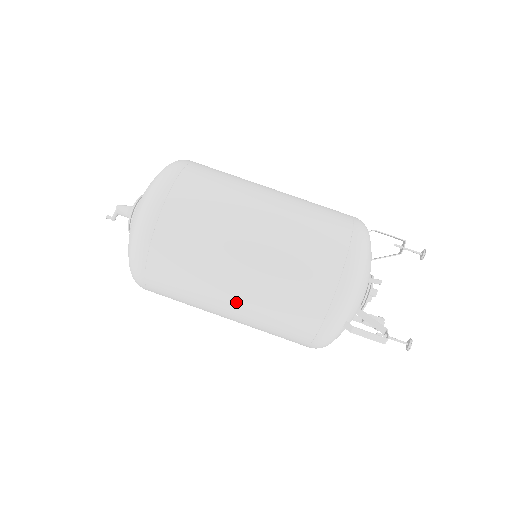
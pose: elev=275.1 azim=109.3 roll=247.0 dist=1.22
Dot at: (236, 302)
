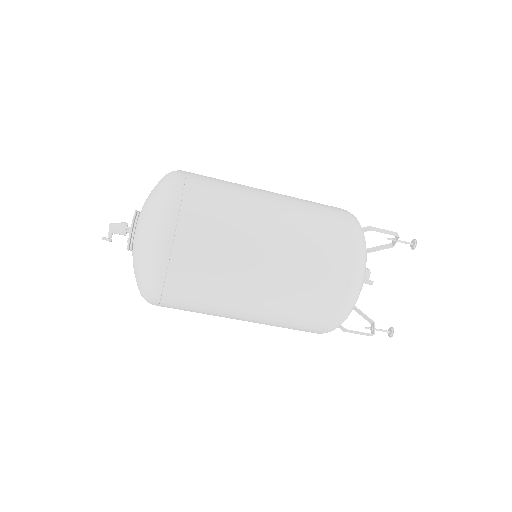
Dot at: (245, 320)
